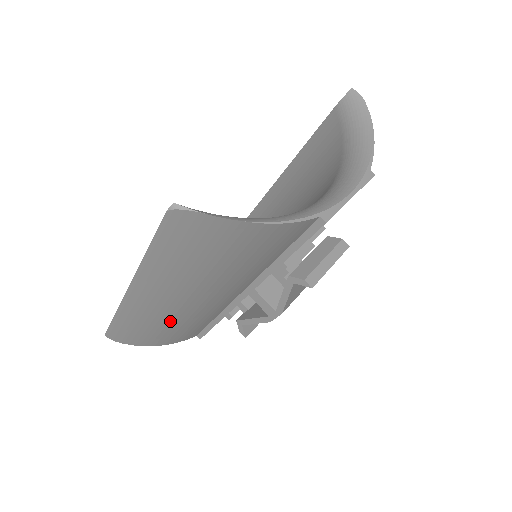
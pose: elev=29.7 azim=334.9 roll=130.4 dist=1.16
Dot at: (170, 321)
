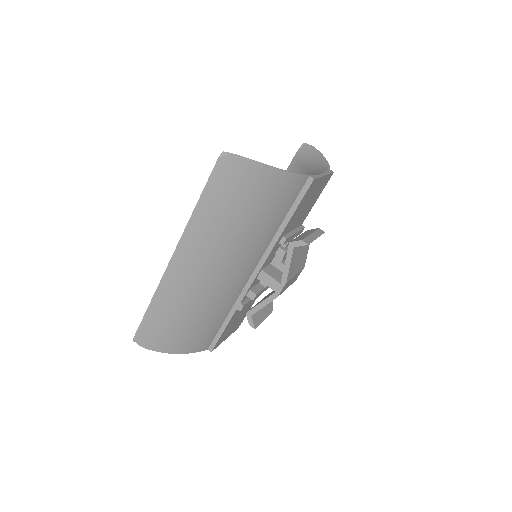
Dot at: (196, 305)
